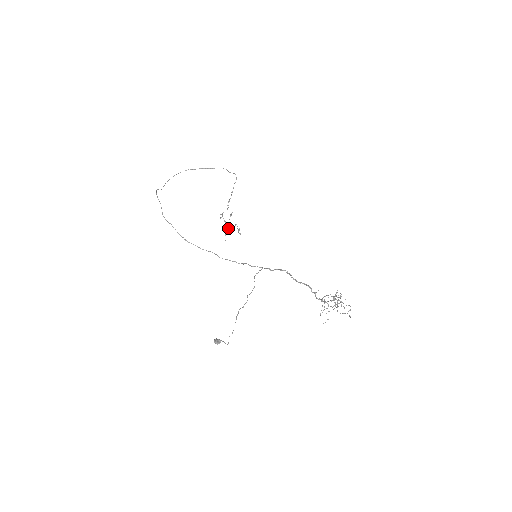
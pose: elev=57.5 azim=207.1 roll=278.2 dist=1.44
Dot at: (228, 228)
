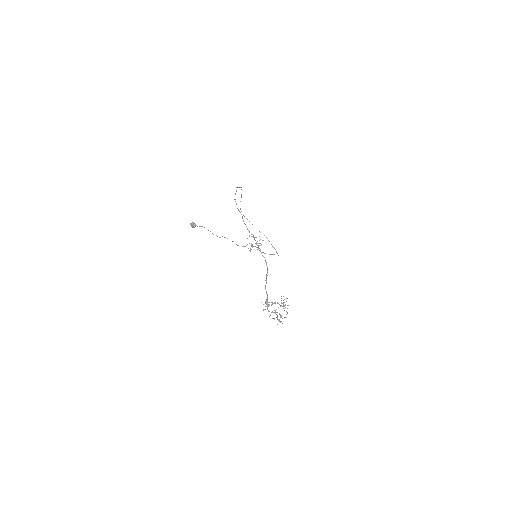
Dot at: occluded
